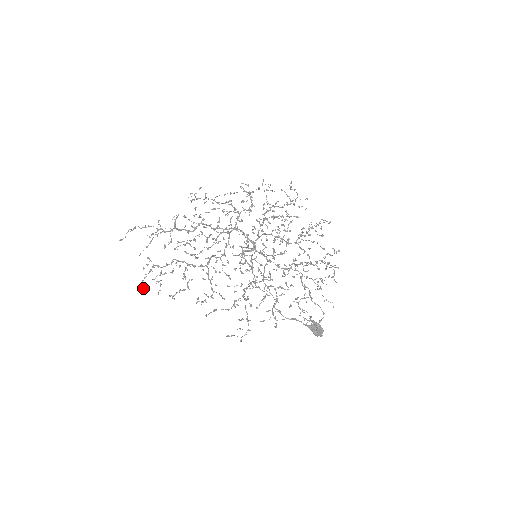
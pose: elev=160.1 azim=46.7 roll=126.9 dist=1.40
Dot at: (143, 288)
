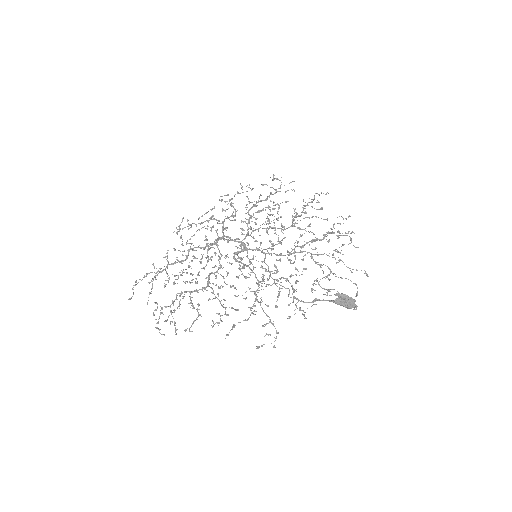
Dot at: occluded
